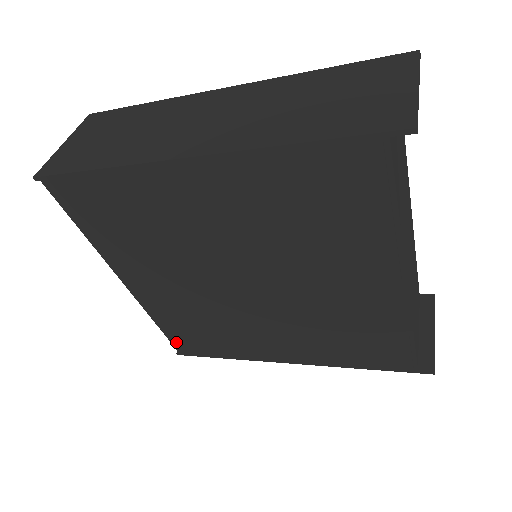
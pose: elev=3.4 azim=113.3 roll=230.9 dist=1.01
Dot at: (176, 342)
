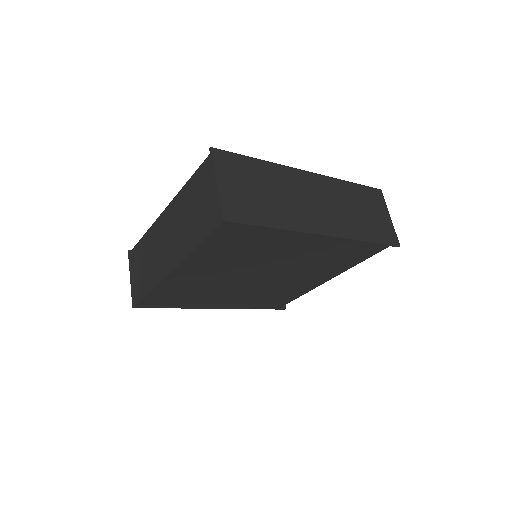
Dot at: (146, 301)
